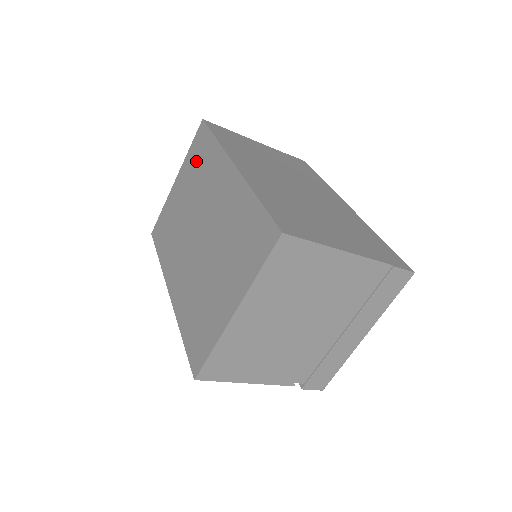
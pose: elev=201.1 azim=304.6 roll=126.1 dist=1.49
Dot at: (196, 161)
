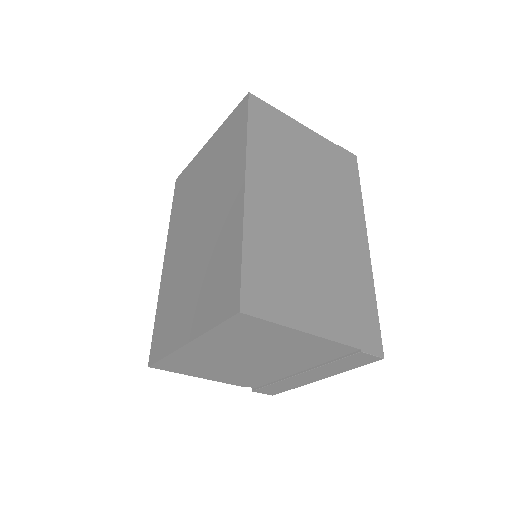
Dot at: (226, 140)
